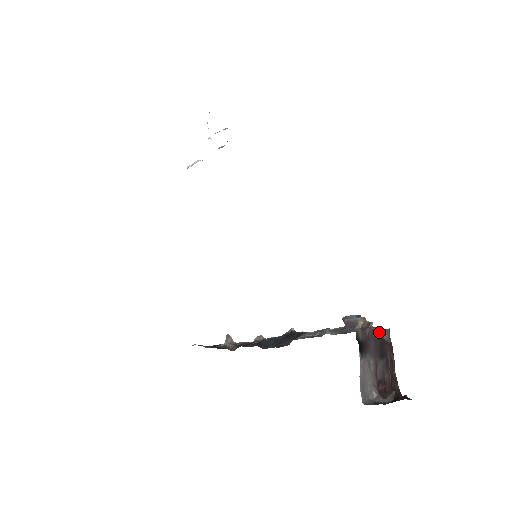
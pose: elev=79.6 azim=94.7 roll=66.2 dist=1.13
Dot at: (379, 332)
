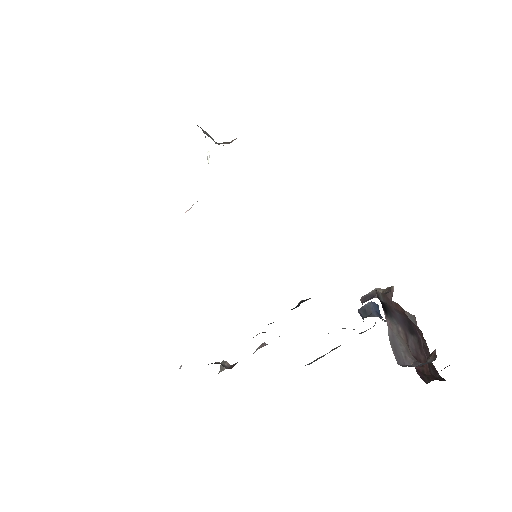
Dot at: (403, 310)
